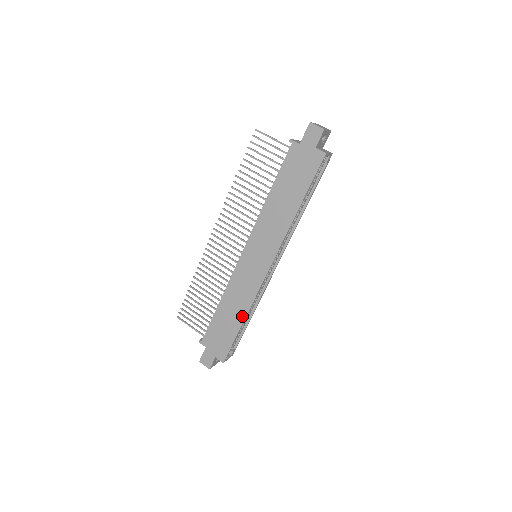
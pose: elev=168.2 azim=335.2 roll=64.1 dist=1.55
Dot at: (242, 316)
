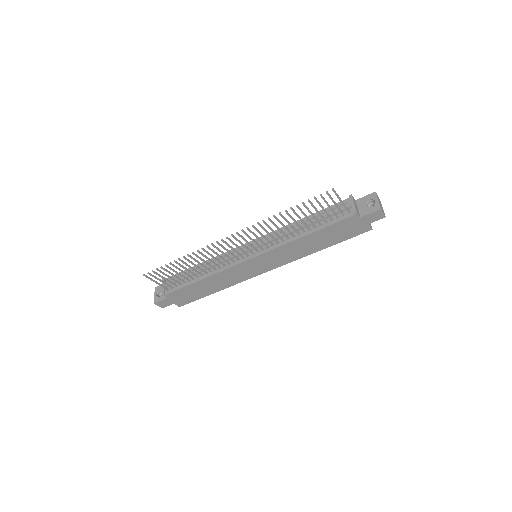
Dot at: (219, 289)
